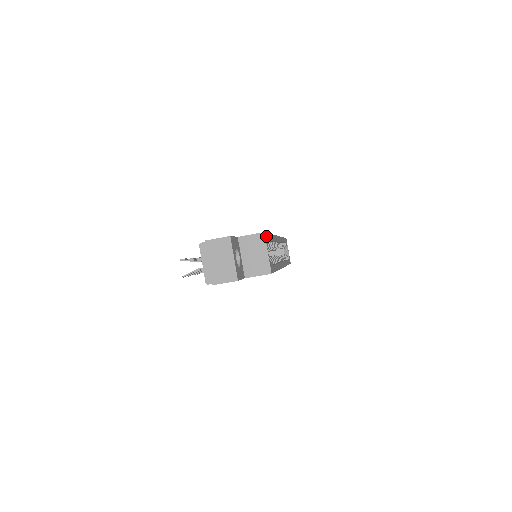
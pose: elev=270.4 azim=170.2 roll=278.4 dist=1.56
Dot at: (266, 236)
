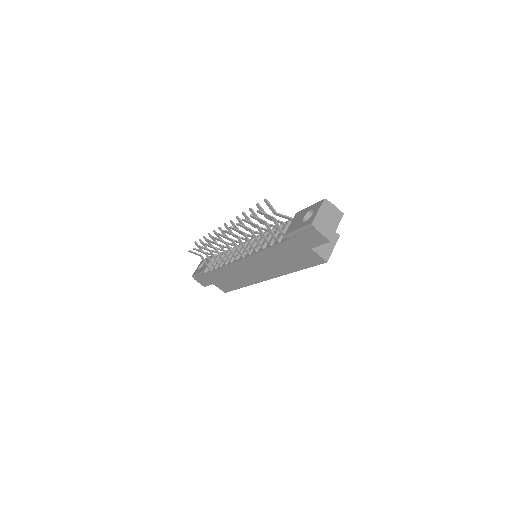
Dot at: occluded
